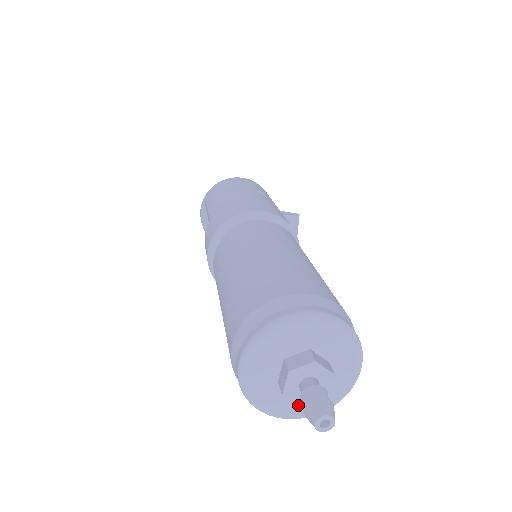
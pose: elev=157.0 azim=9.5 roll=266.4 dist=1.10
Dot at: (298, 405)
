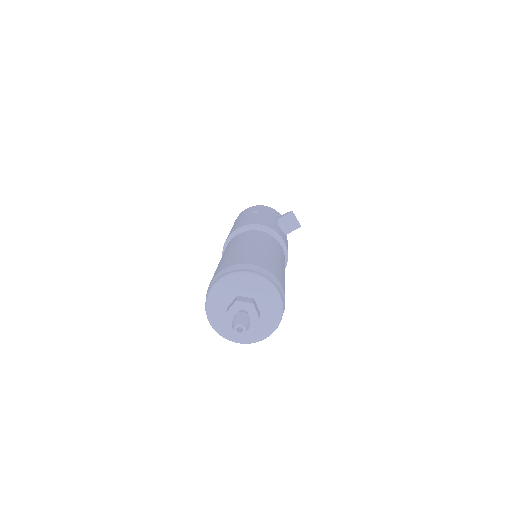
Dot at: (256, 331)
